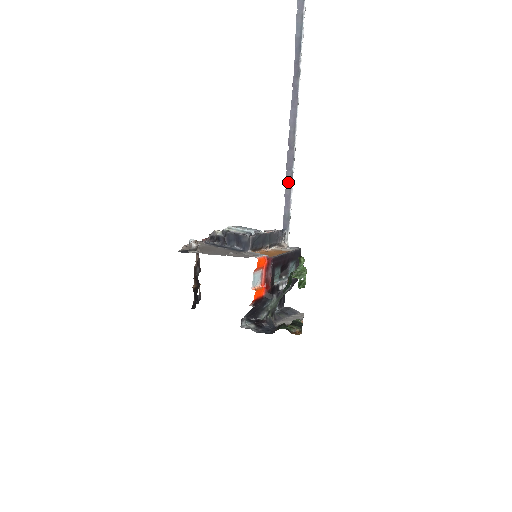
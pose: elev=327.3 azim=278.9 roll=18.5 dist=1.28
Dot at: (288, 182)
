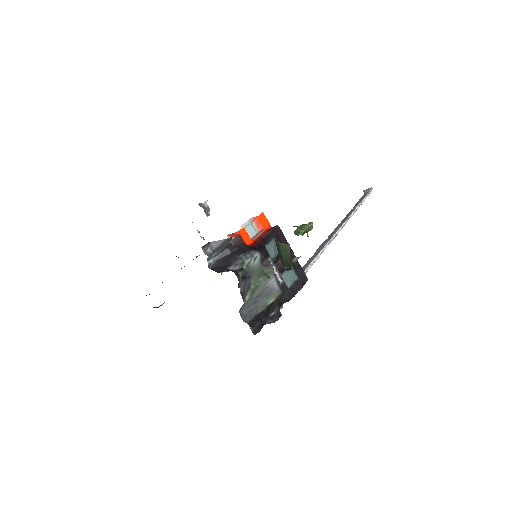
Dot at: (317, 252)
